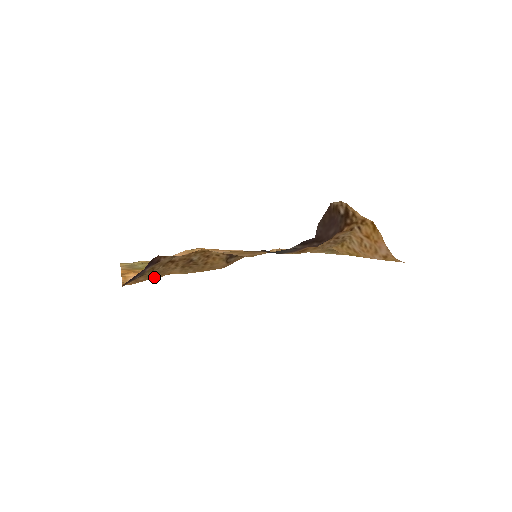
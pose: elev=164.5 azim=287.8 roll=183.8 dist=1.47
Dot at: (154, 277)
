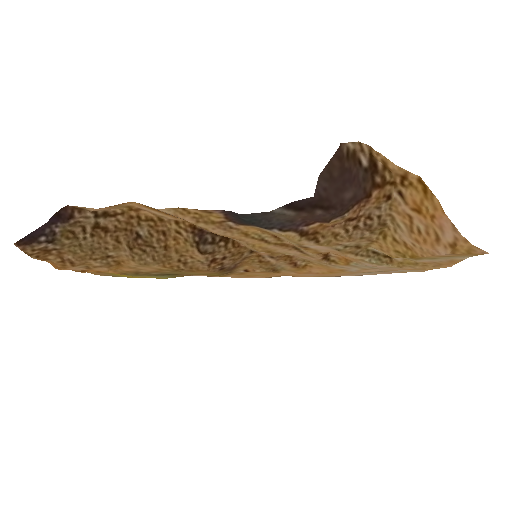
Dot at: (91, 259)
